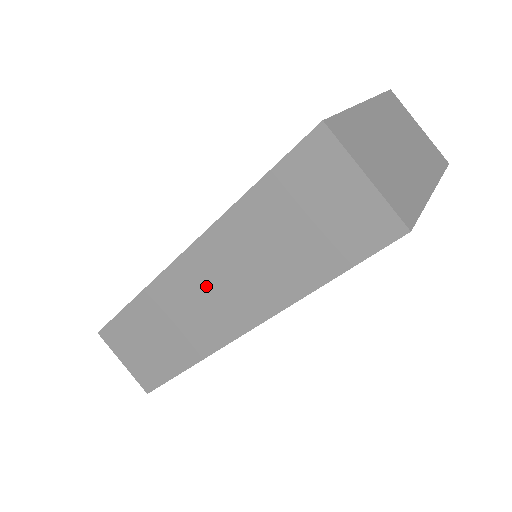
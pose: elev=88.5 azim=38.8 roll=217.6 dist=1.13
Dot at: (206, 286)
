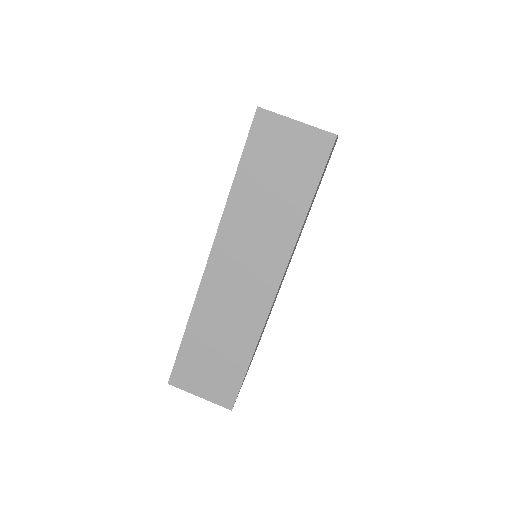
Dot at: (237, 266)
